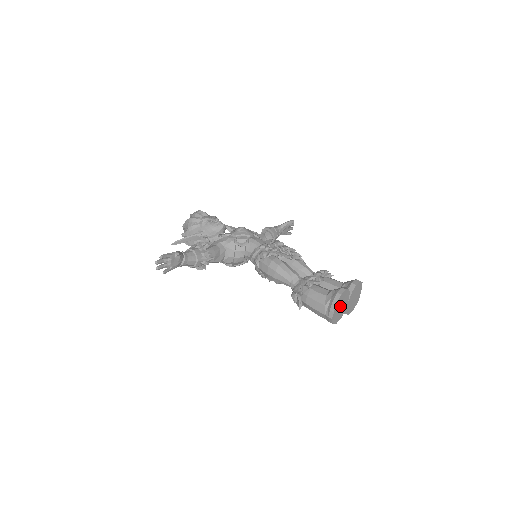
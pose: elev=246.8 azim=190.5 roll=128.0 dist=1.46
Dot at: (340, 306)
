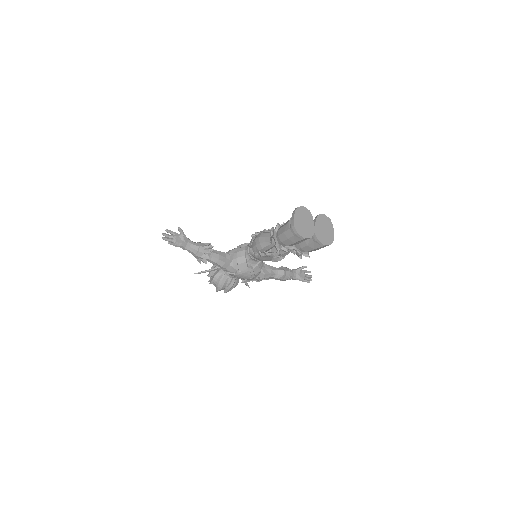
Dot at: (302, 221)
